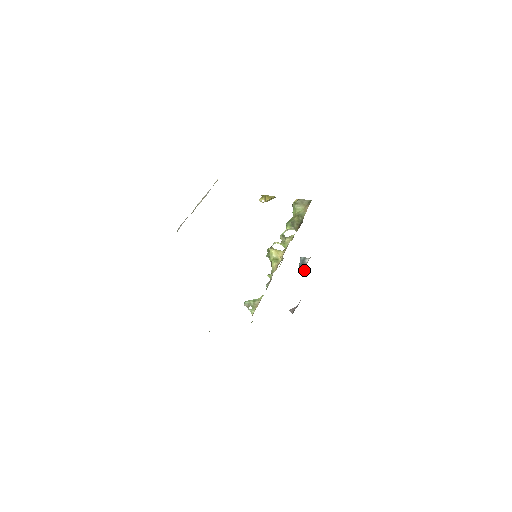
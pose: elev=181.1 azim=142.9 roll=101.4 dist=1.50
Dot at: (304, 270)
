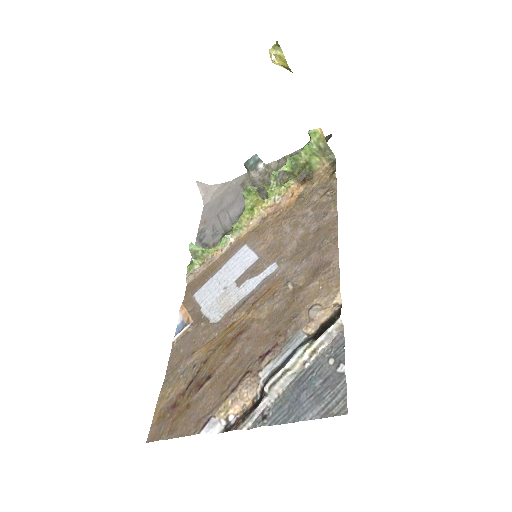
Dot at: (251, 177)
